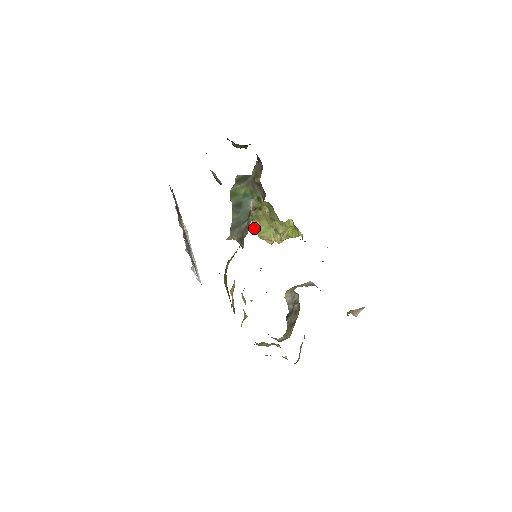
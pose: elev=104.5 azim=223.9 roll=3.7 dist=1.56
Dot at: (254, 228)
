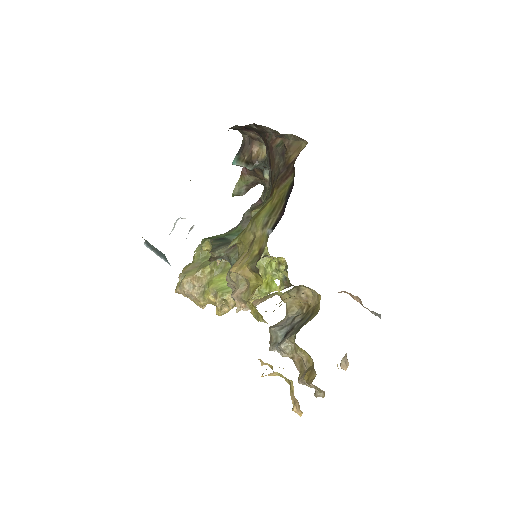
Dot at: (214, 287)
